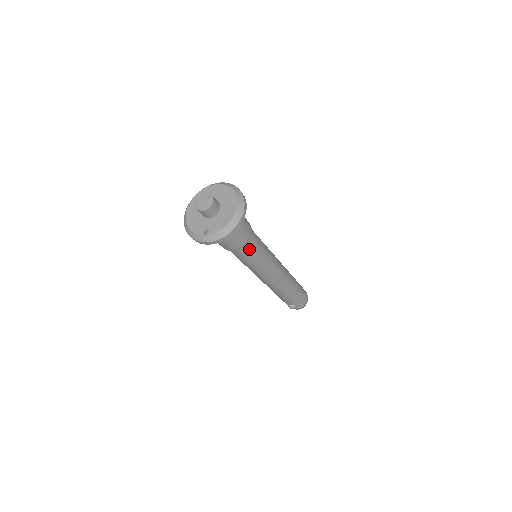
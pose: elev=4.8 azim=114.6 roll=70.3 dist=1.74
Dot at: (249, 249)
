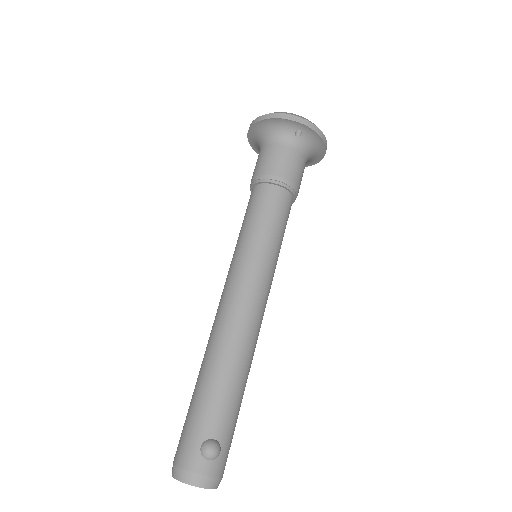
Dot at: (288, 208)
